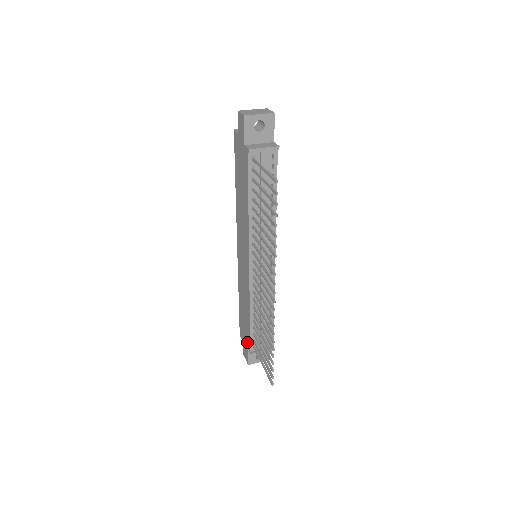
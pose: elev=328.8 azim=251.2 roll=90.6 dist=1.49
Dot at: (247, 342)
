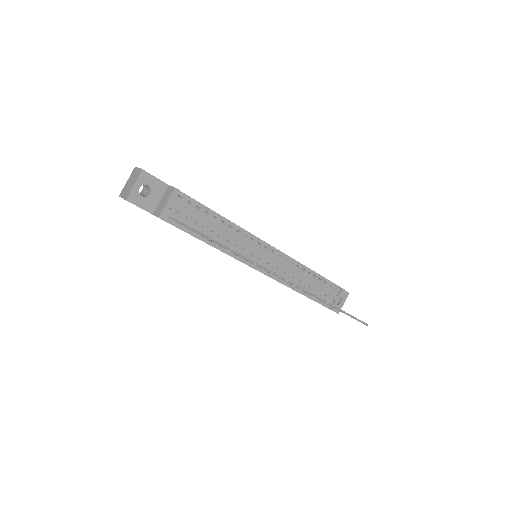
Dot at: occluded
